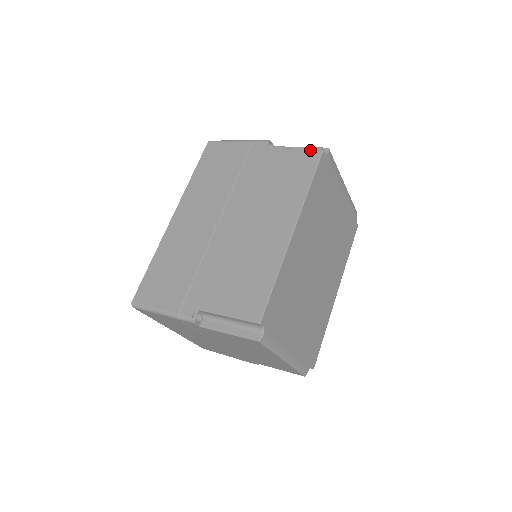
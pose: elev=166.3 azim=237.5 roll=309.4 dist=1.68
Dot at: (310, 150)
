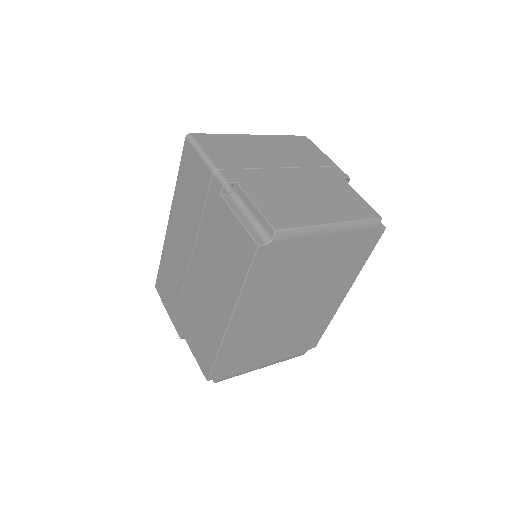
Dot at: (249, 236)
